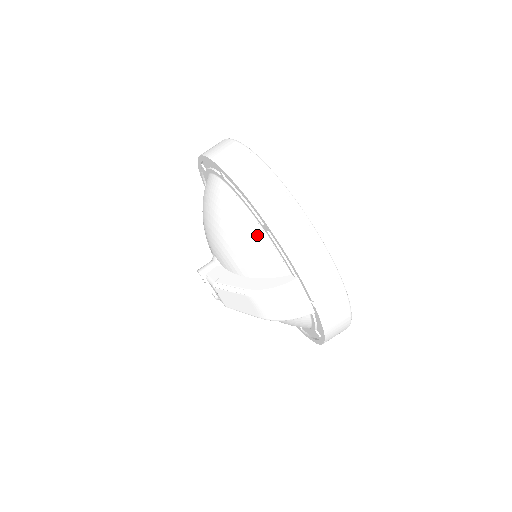
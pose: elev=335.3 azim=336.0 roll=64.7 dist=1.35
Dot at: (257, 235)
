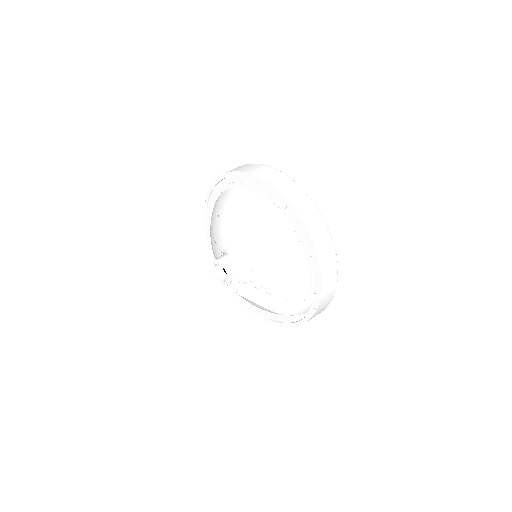
Dot at: (299, 260)
